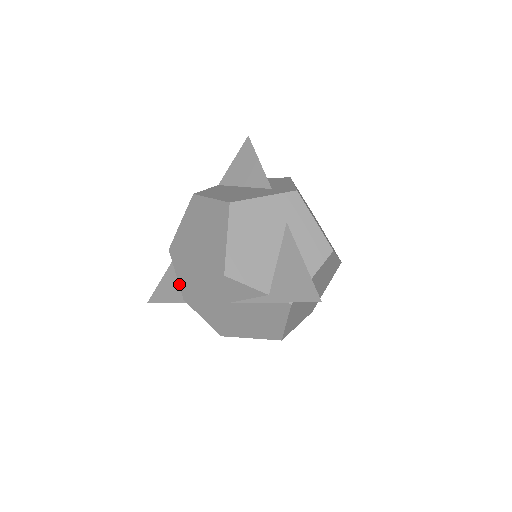
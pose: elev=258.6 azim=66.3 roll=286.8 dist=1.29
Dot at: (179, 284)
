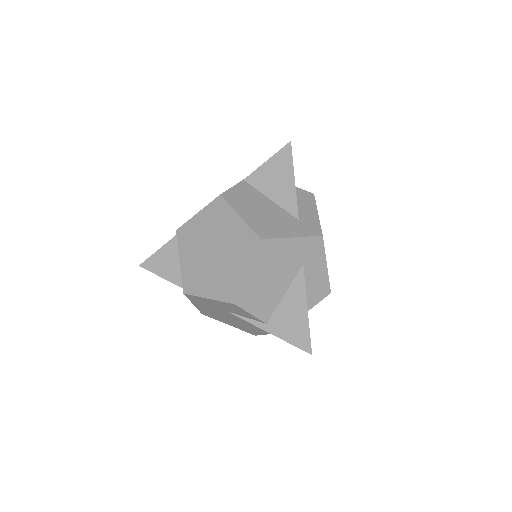
Dot at: (181, 275)
